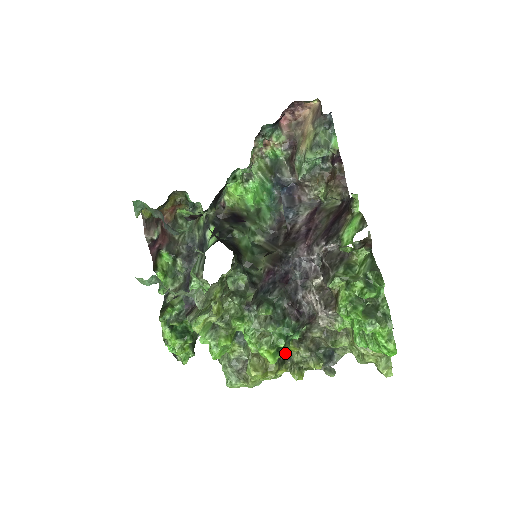
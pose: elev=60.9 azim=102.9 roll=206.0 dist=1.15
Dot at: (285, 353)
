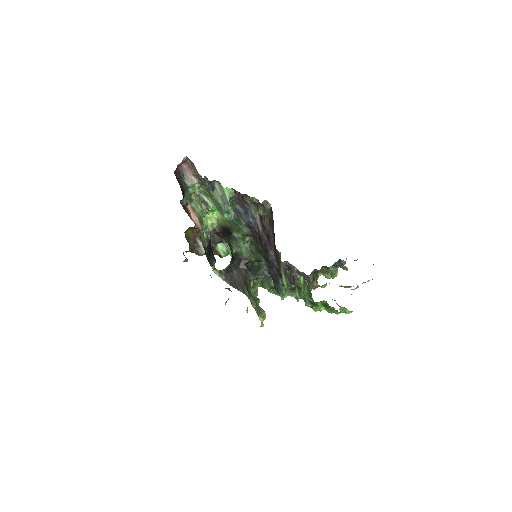
Dot at: occluded
